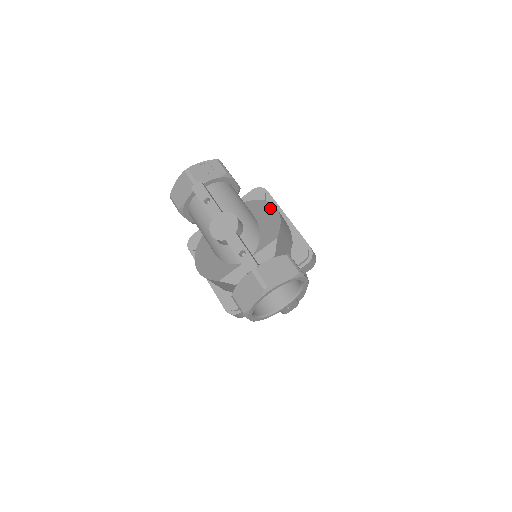
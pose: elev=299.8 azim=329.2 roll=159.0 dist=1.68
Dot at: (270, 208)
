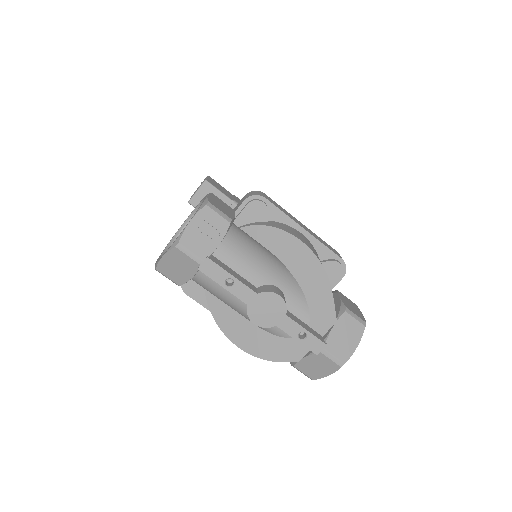
Dot at: (297, 246)
